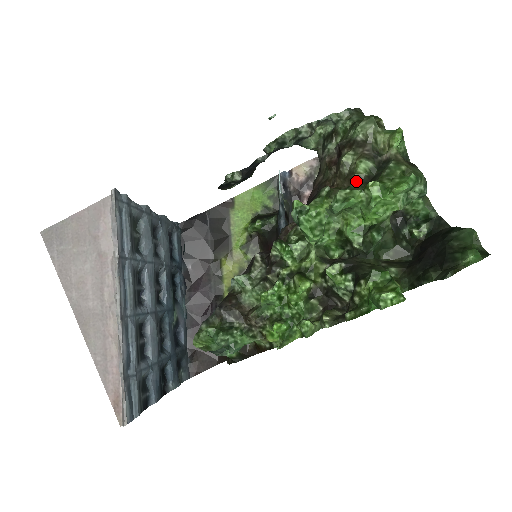
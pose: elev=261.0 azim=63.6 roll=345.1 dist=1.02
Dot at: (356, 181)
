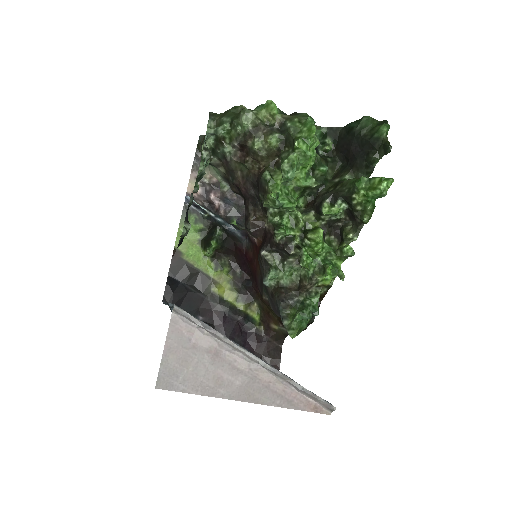
Dot at: (277, 152)
